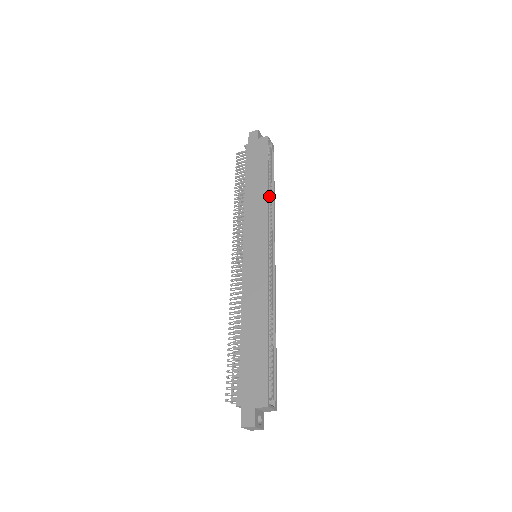
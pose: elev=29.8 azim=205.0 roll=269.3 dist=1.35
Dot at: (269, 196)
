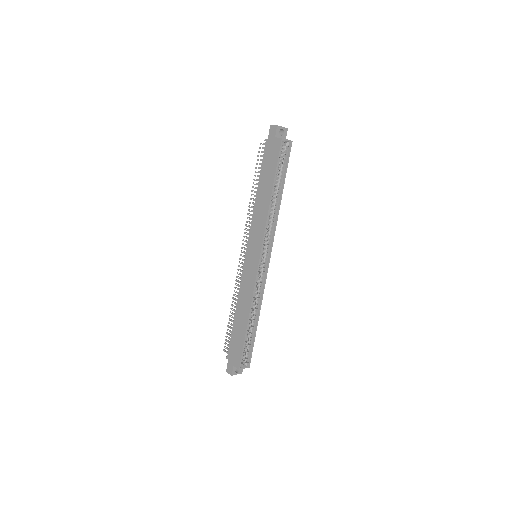
Dot at: (275, 203)
